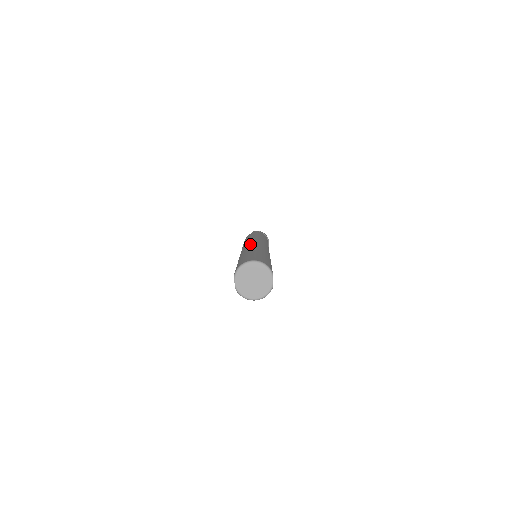
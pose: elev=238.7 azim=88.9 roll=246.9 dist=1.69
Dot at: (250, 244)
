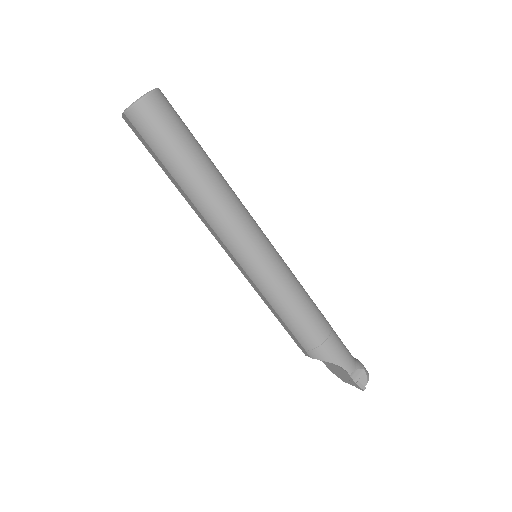
Dot at: occluded
